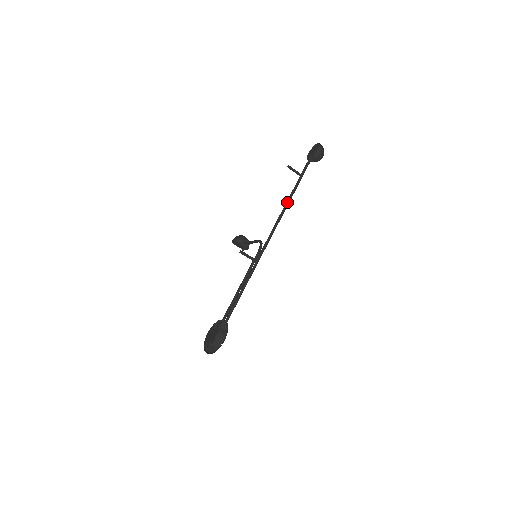
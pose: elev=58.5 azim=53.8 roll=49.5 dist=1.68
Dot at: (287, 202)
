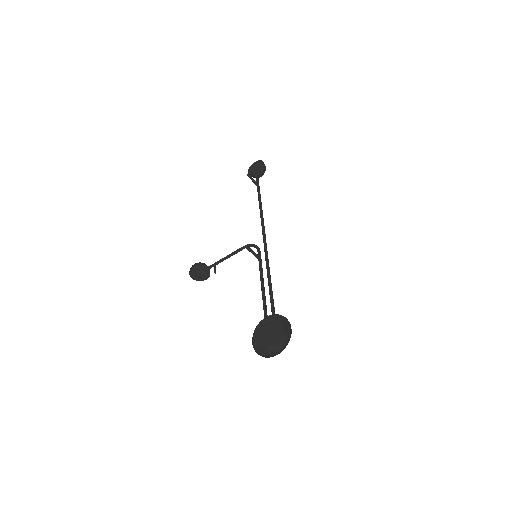
Dot at: (260, 205)
